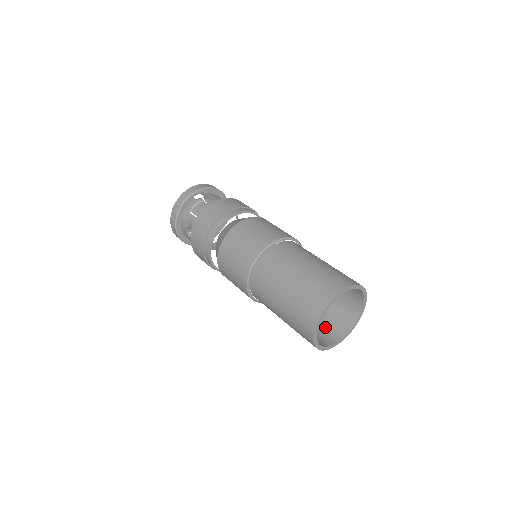
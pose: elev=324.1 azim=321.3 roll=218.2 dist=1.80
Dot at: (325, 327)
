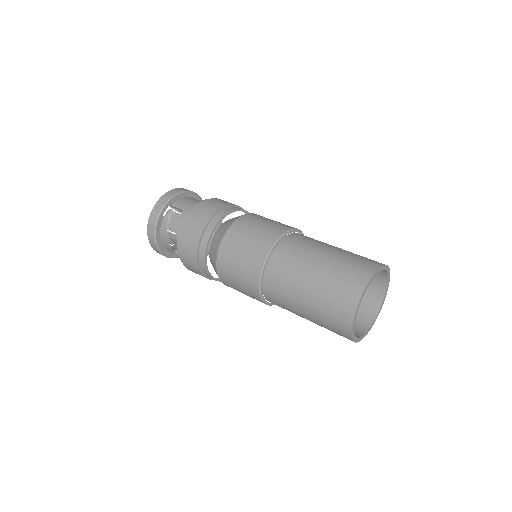
Dot at: occluded
